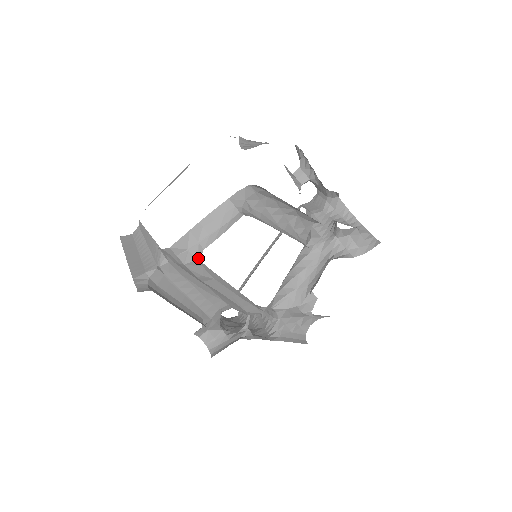
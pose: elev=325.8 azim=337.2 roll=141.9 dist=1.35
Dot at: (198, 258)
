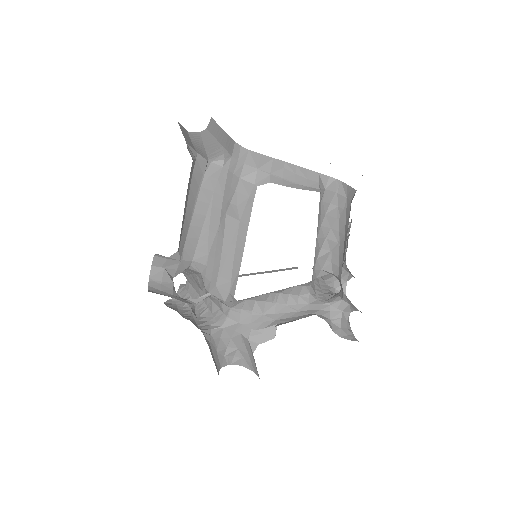
Dot at: (258, 184)
